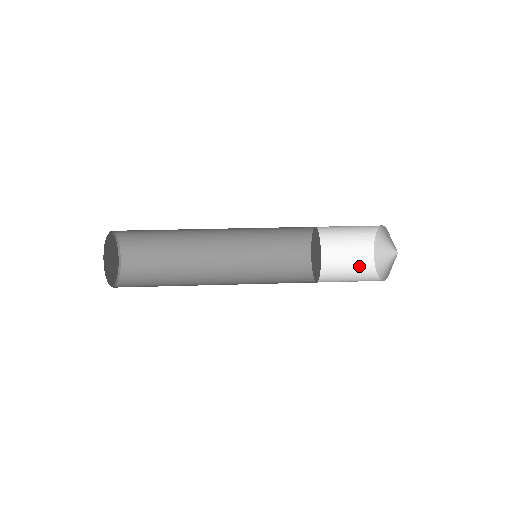
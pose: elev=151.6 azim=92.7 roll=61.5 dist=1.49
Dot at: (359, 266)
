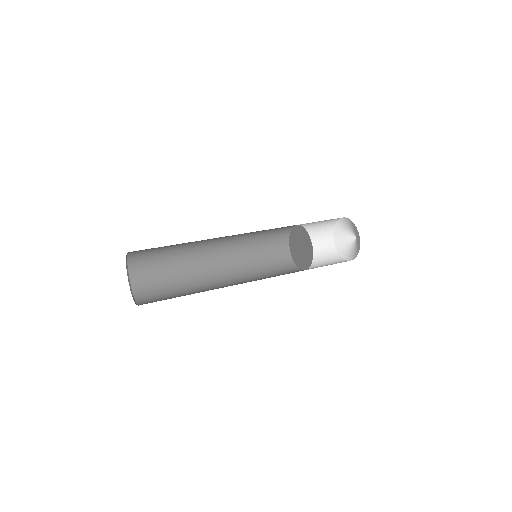
Dot at: (323, 234)
